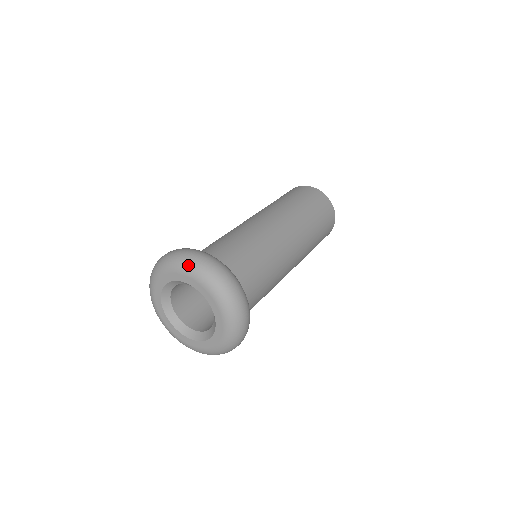
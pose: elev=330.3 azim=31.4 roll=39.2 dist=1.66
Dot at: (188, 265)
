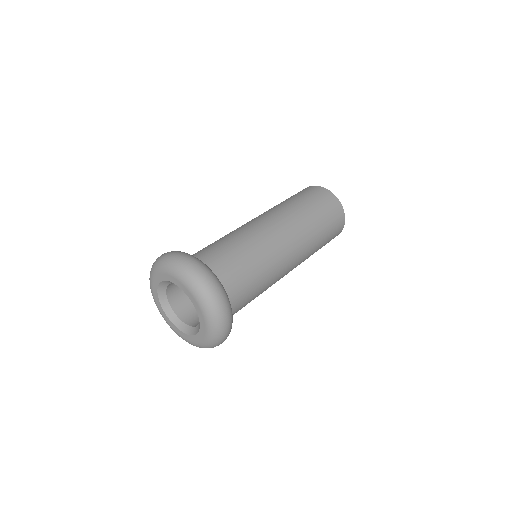
Dot at: (165, 264)
